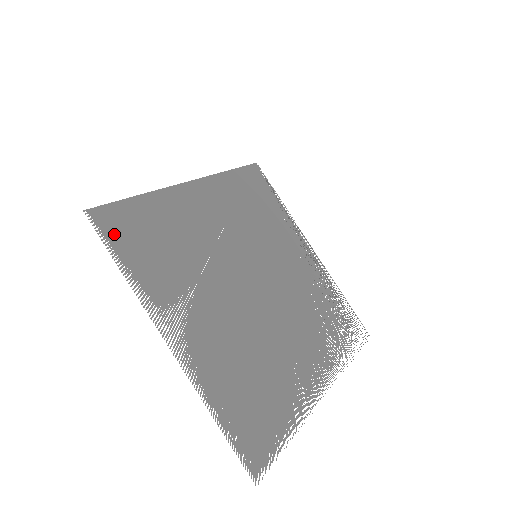
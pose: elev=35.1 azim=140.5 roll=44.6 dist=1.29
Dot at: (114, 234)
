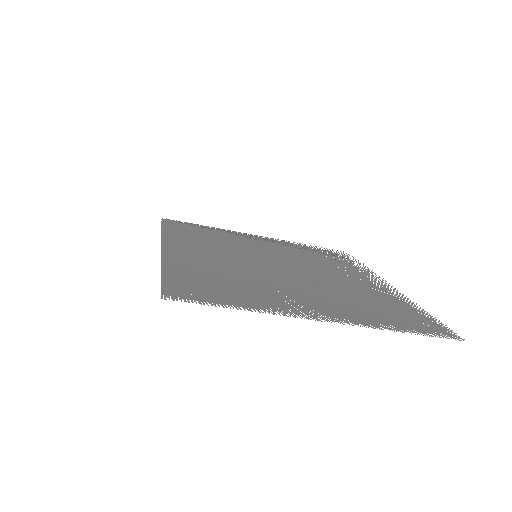
Dot at: (198, 296)
